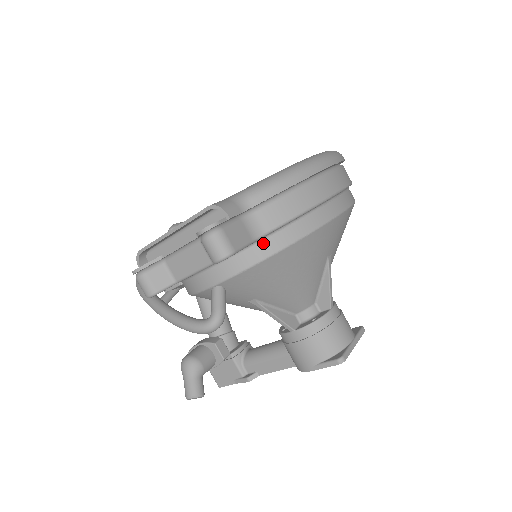
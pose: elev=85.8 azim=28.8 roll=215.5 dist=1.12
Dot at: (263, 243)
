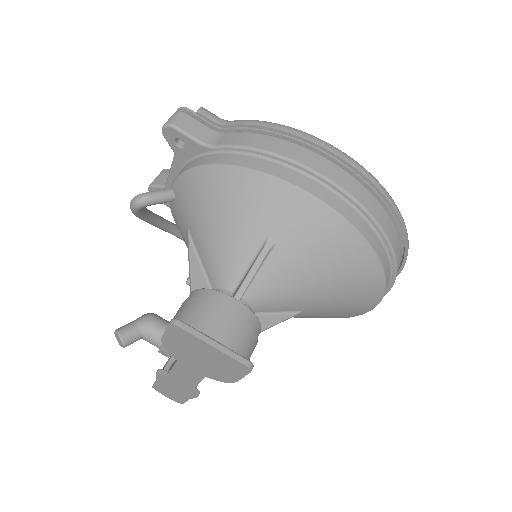
Dot at: (211, 156)
